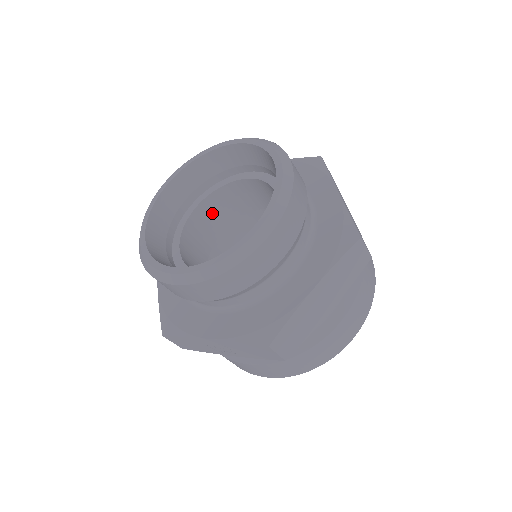
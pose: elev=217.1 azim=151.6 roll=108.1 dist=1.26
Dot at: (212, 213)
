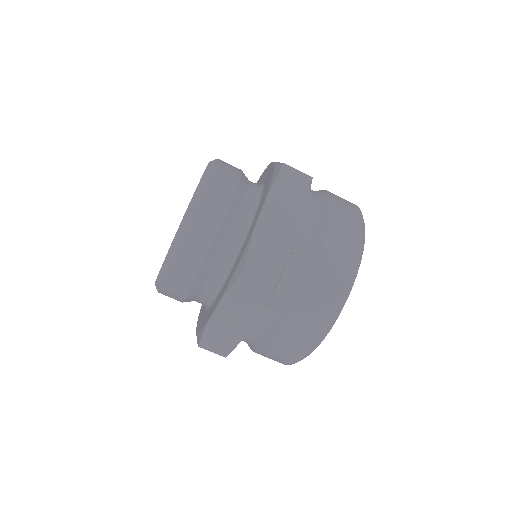
Dot at: occluded
